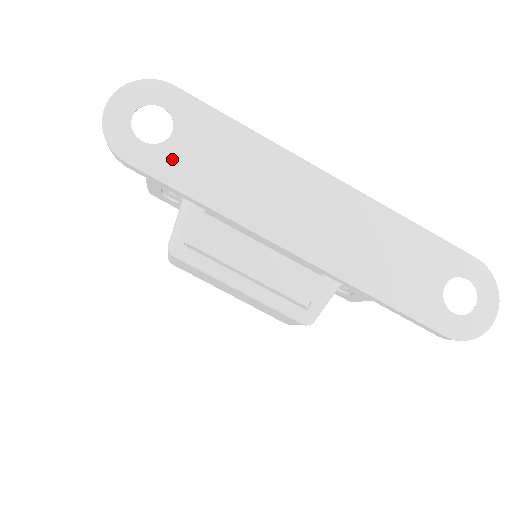
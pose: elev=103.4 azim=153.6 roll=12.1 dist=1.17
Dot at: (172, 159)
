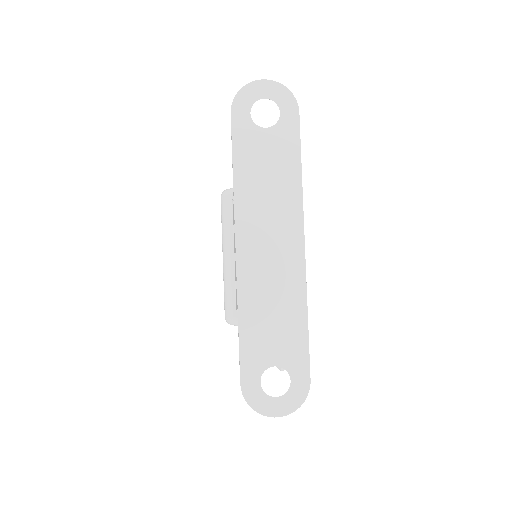
Dot at: (250, 137)
